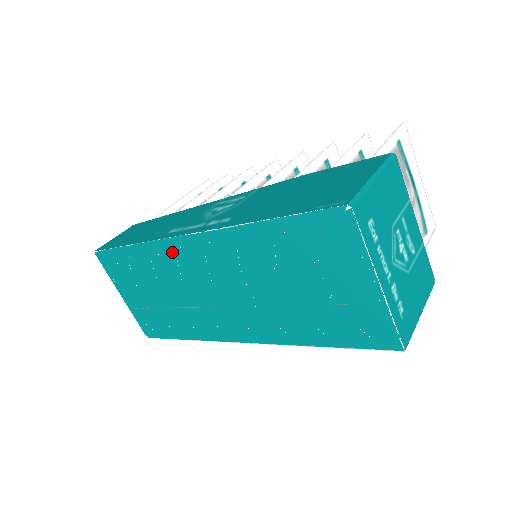
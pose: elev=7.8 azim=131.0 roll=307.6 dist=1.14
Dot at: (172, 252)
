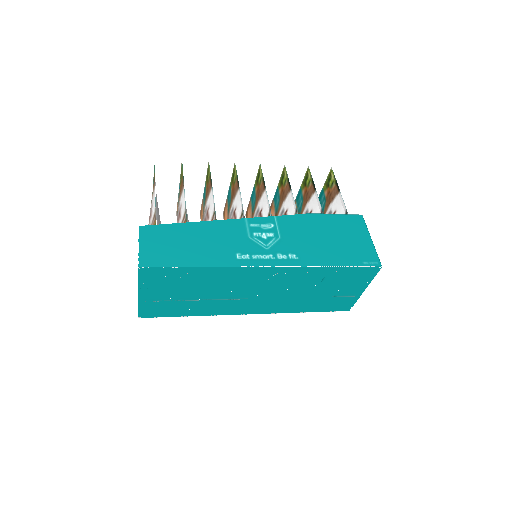
Dot at: (242, 273)
